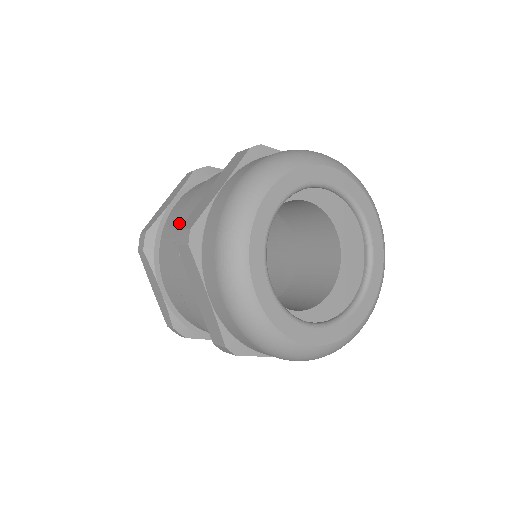
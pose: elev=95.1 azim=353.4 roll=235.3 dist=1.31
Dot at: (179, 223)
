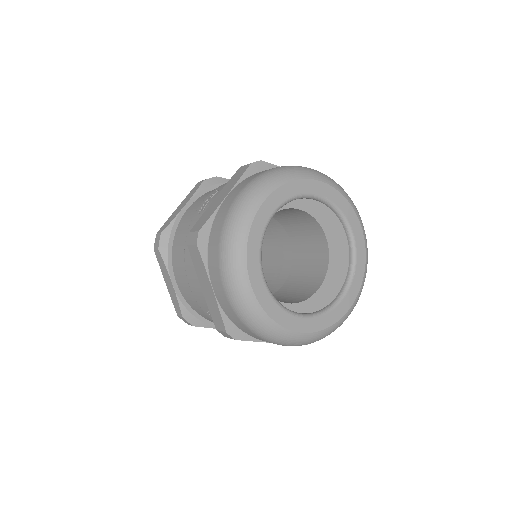
Dot at: occluded
